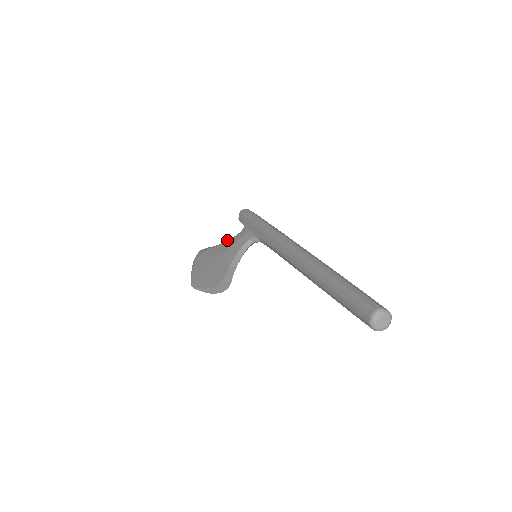
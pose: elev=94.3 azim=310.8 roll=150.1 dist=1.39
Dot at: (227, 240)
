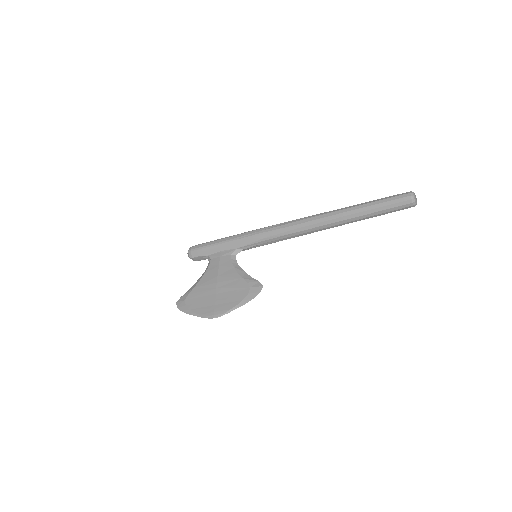
Dot at: (204, 273)
